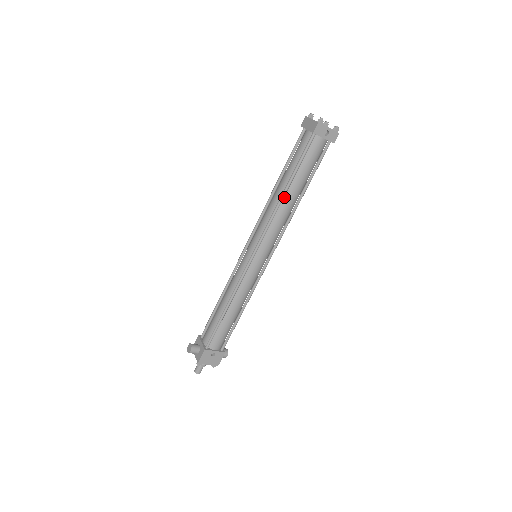
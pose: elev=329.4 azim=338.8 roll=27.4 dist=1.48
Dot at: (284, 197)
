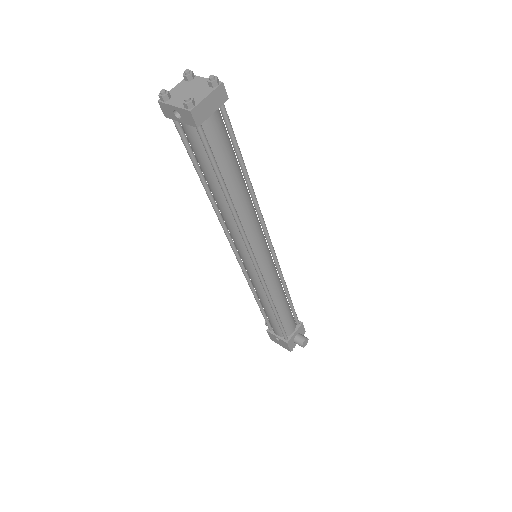
Dot at: (214, 198)
